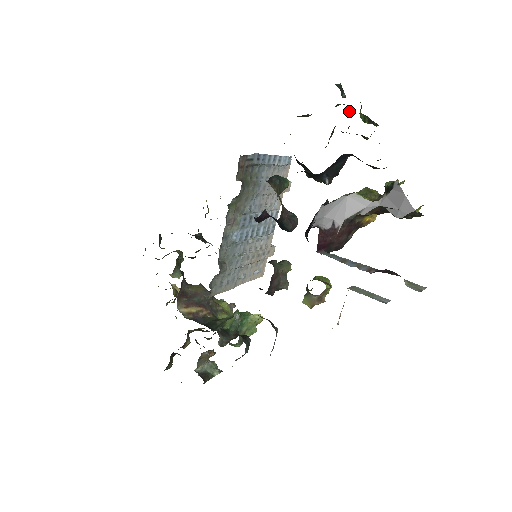
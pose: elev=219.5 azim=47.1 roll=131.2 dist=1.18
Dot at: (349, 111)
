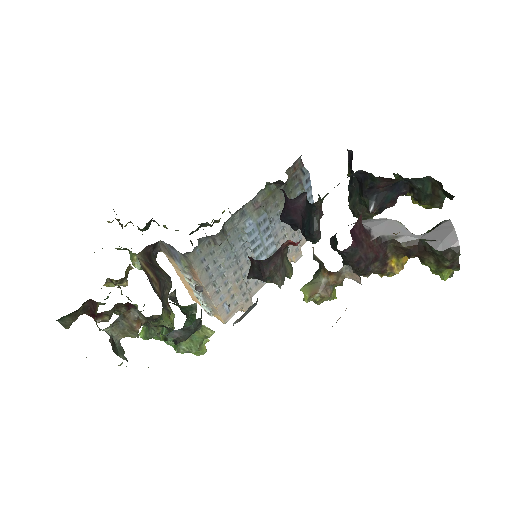
Dot at: occluded
